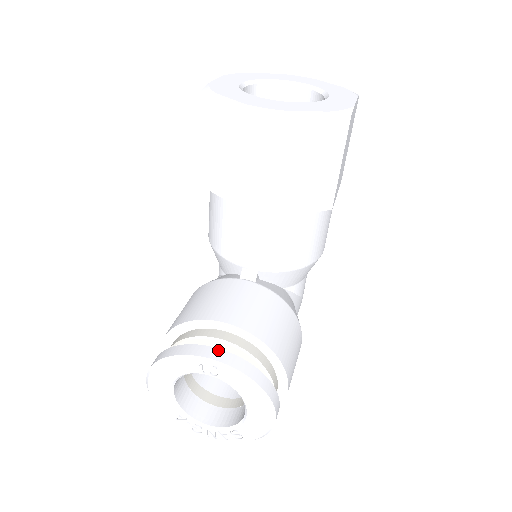
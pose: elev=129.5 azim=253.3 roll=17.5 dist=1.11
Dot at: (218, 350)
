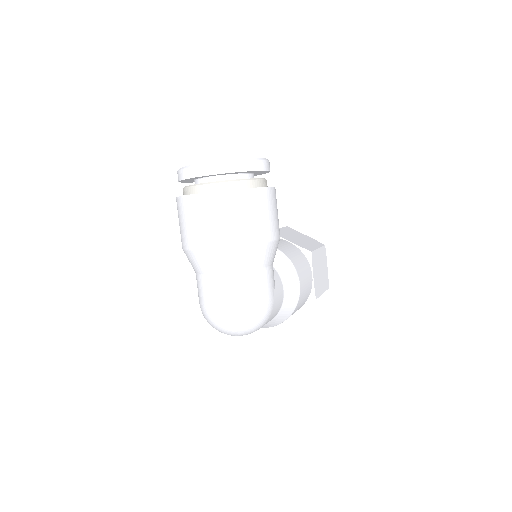
Dot at: occluded
